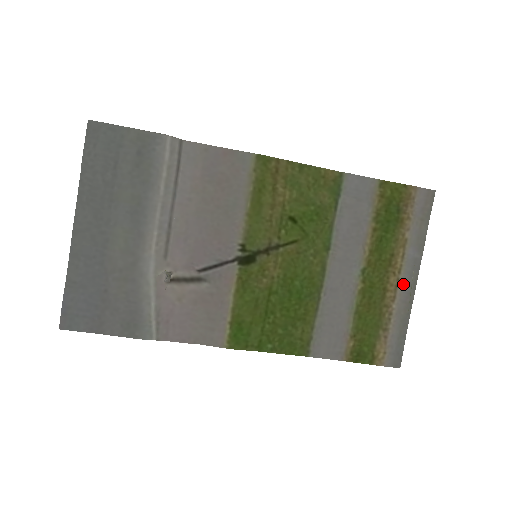
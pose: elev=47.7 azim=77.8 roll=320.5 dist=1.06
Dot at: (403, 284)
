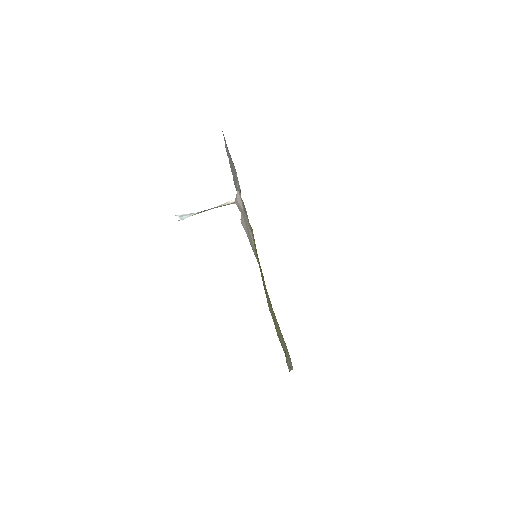
Dot at: occluded
